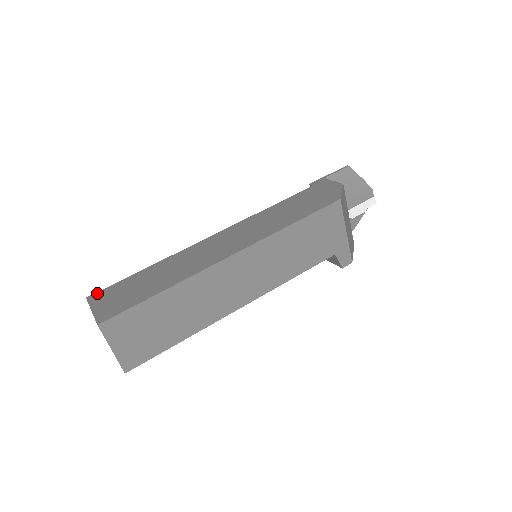
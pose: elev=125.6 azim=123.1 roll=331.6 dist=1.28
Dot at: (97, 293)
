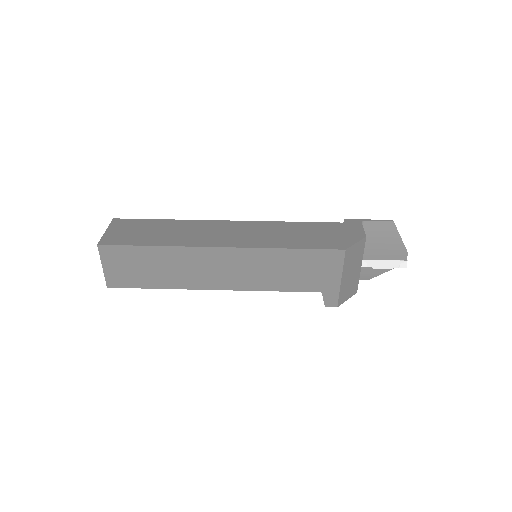
Dot at: (122, 219)
